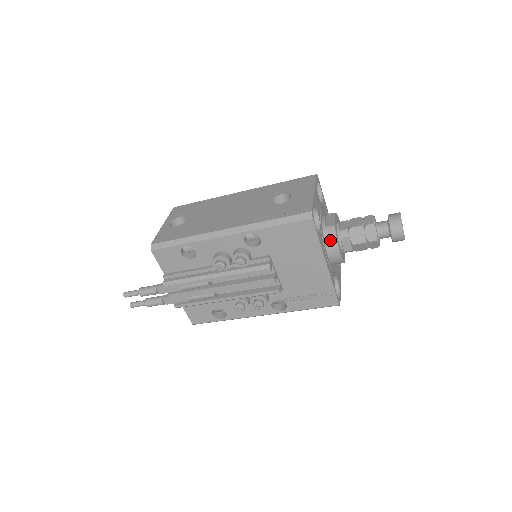
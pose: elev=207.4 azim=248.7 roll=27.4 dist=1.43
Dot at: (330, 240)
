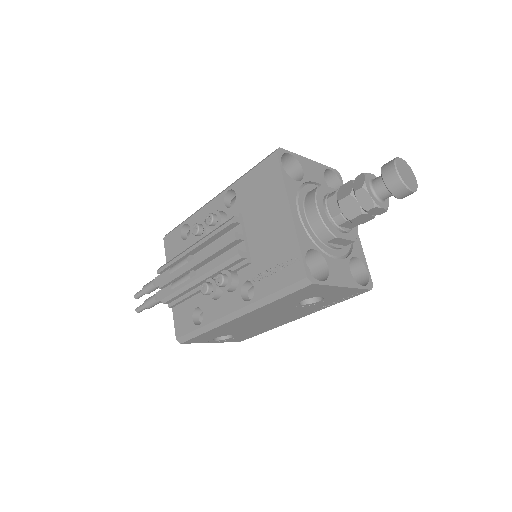
Dot at: (310, 196)
